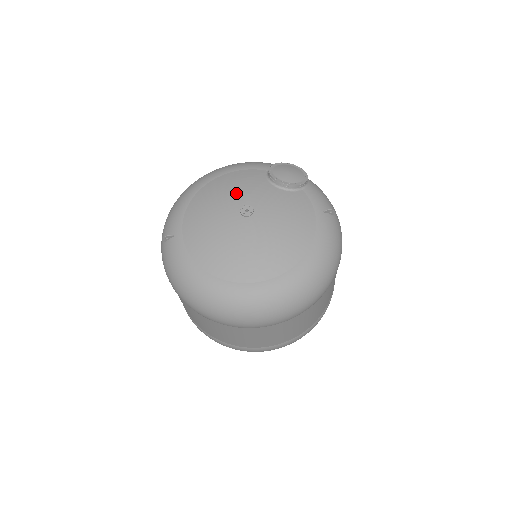
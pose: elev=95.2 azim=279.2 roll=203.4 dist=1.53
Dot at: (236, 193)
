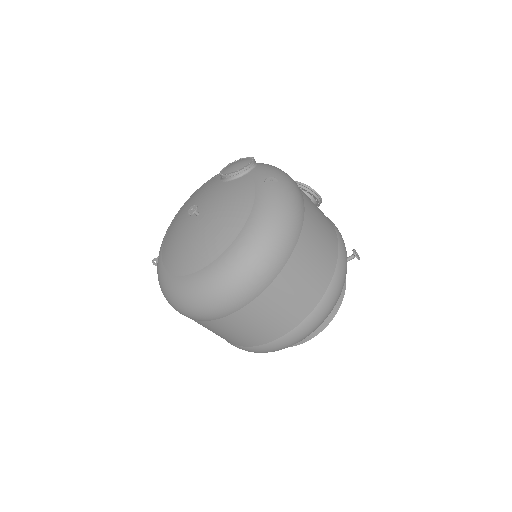
Dot at: (194, 202)
